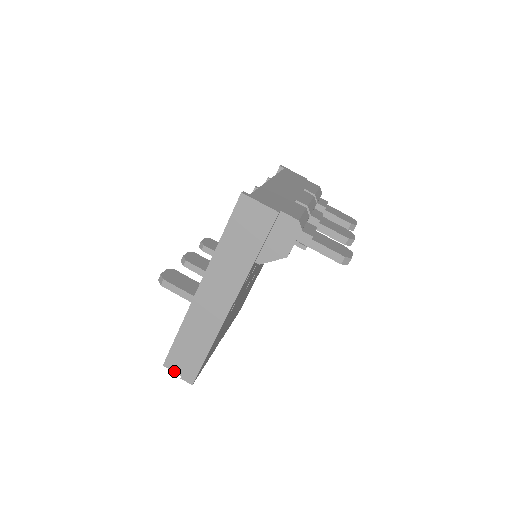
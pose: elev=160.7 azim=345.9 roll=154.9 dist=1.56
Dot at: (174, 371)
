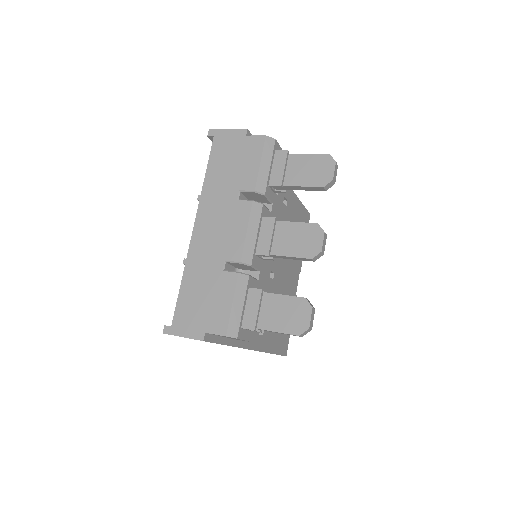
Dot at: occluded
